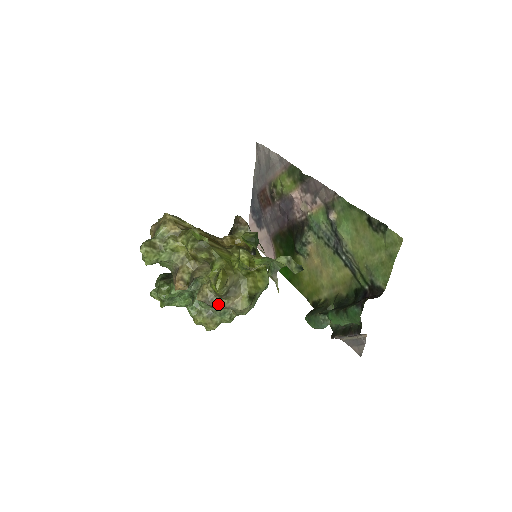
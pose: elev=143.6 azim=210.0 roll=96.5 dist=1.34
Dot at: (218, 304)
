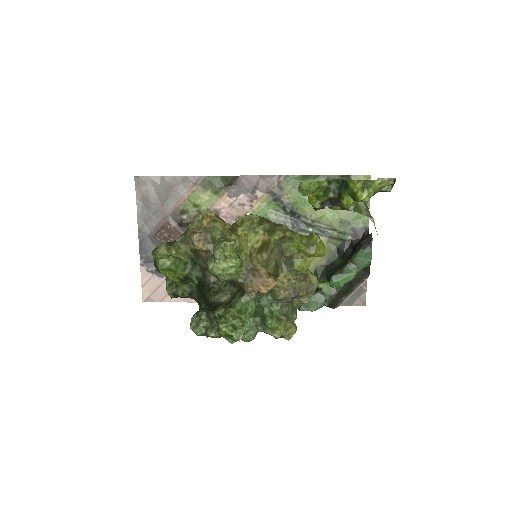
Dot at: (300, 291)
